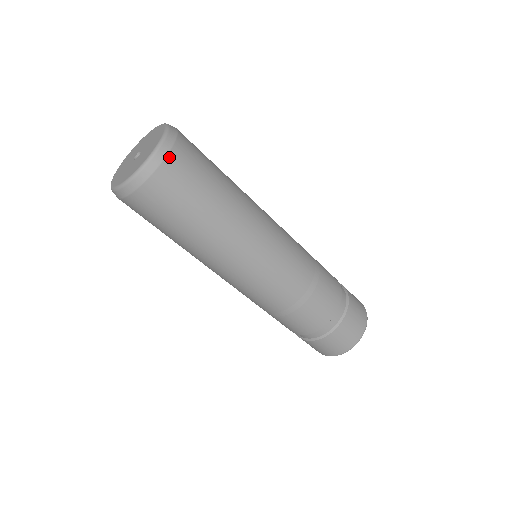
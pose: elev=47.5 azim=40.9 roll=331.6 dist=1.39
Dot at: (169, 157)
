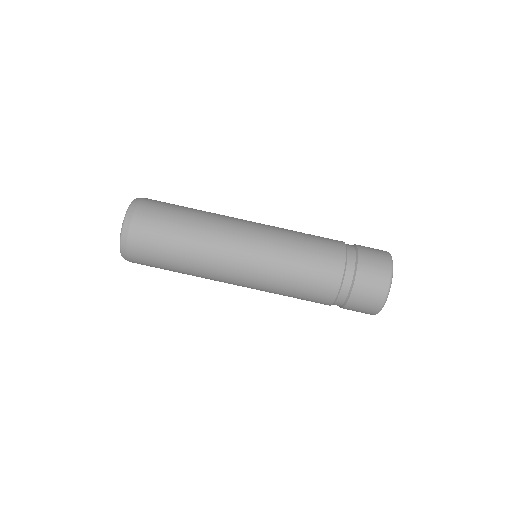
Dot at: (144, 199)
